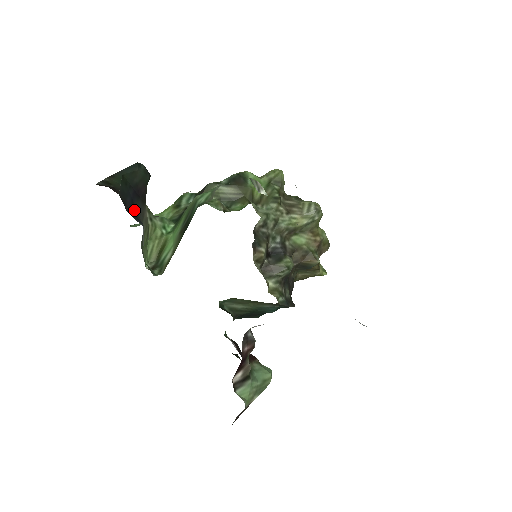
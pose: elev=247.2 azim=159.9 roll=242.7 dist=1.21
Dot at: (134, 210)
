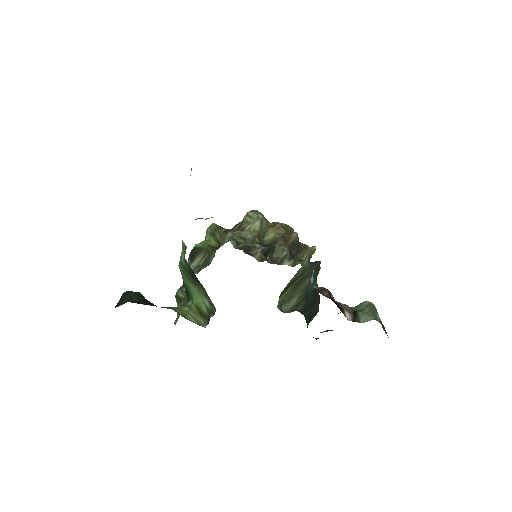
Dot at: occluded
